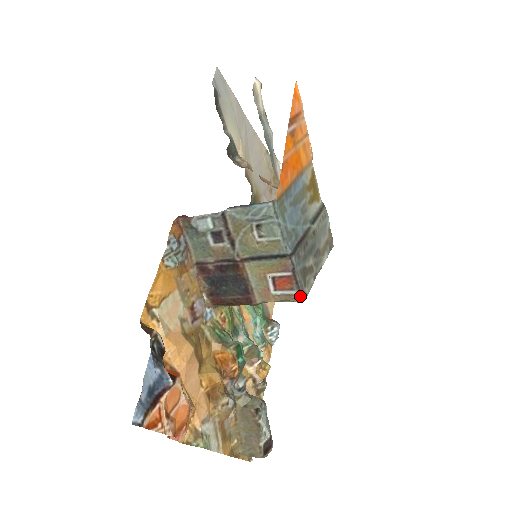
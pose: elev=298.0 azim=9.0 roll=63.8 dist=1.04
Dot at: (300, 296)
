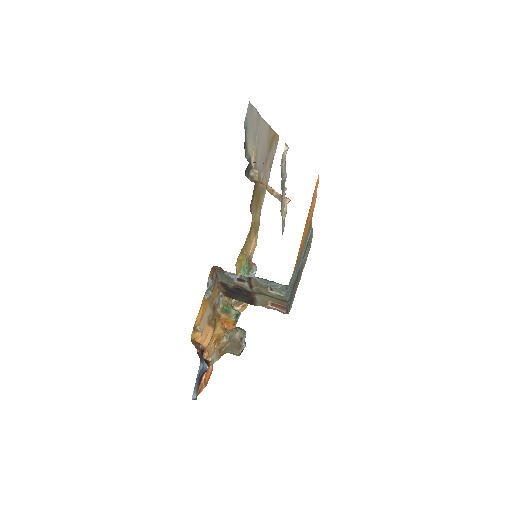
Dot at: (287, 313)
